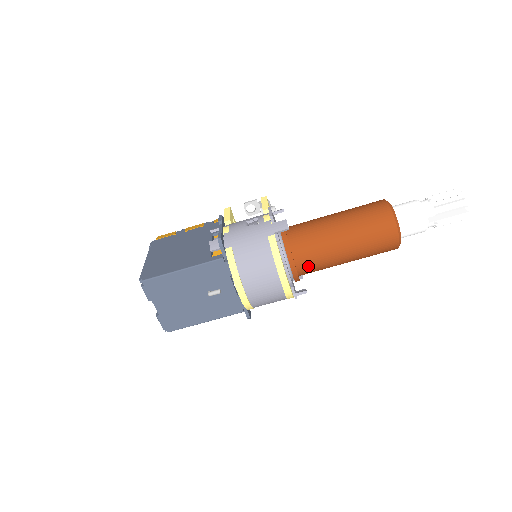
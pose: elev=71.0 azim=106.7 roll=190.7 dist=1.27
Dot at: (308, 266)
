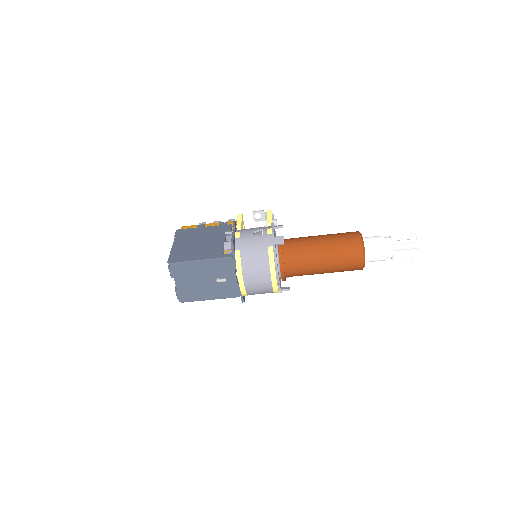
Dot at: (294, 272)
